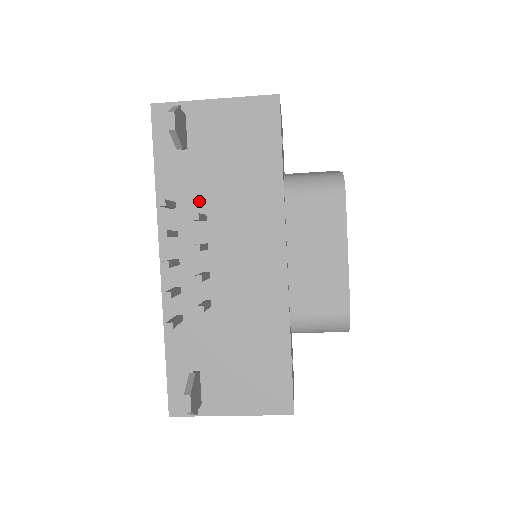
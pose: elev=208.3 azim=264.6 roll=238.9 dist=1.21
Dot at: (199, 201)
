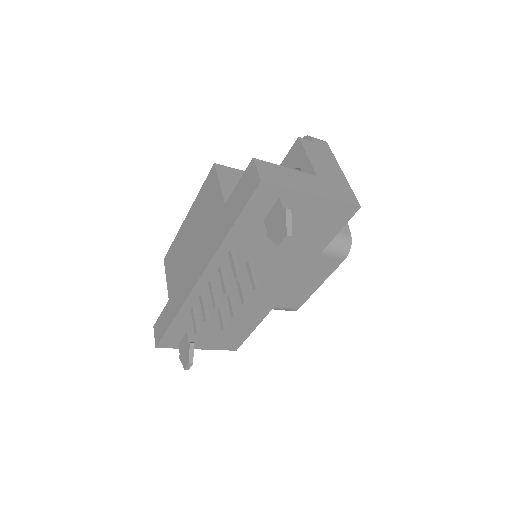
Dot at: (253, 253)
